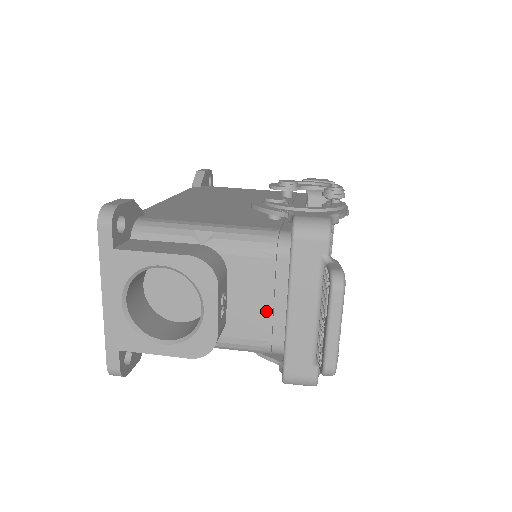
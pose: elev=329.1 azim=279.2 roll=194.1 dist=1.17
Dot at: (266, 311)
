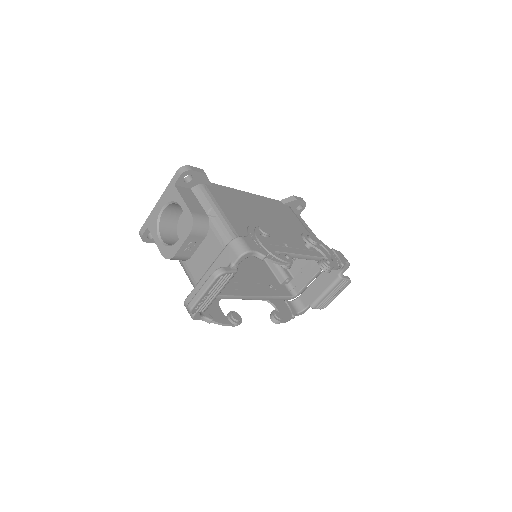
Dot at: (205, 268)
